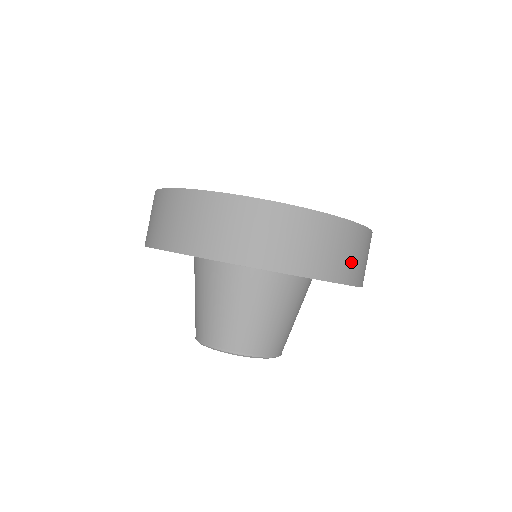
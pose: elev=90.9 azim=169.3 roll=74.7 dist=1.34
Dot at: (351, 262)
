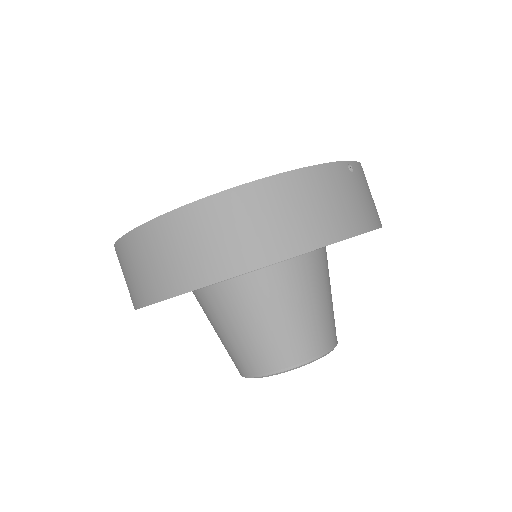
Dot at: (317, 217)
